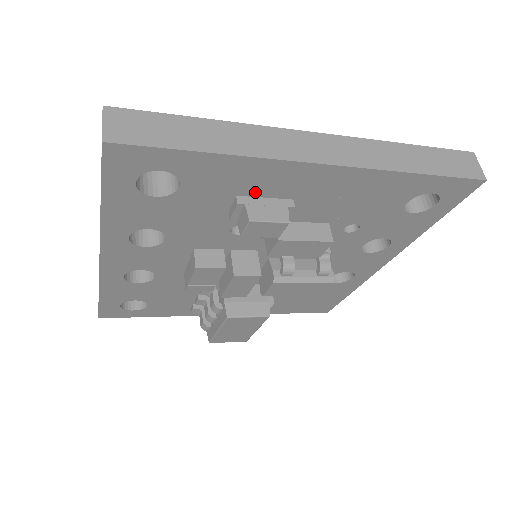
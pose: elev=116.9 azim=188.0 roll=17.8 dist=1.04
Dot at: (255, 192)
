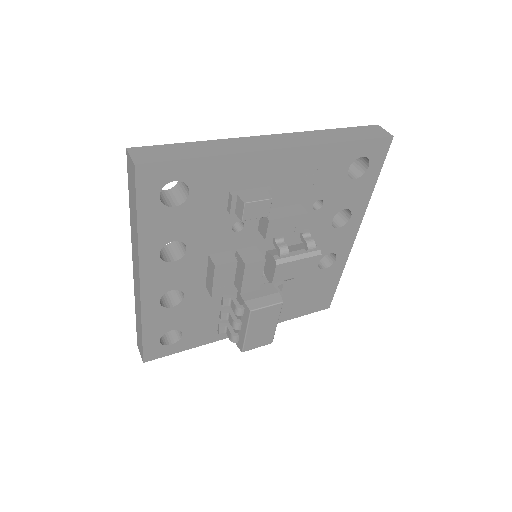
Dot at: (241, 185)
